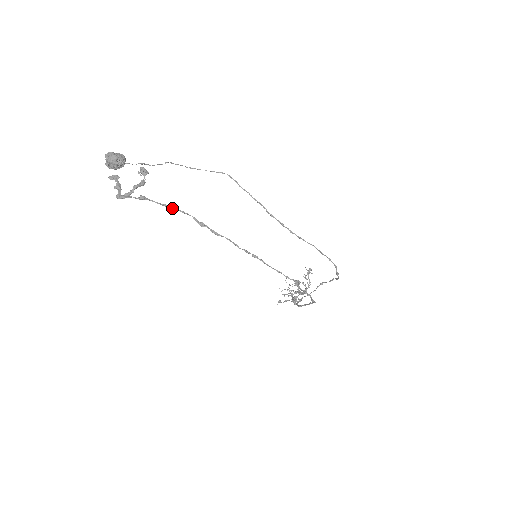
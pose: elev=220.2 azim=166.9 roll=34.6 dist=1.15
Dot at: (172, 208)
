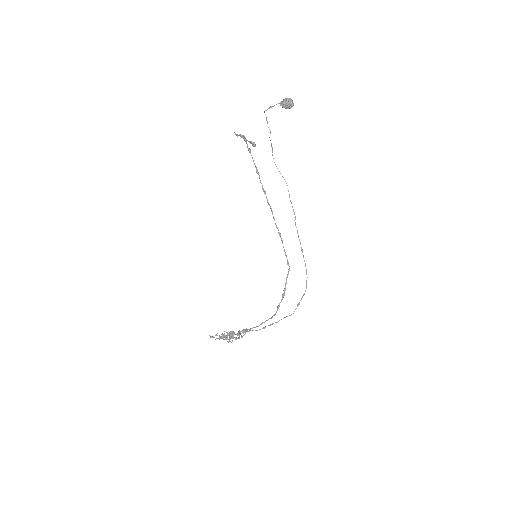
Dot at: (257, 170)
